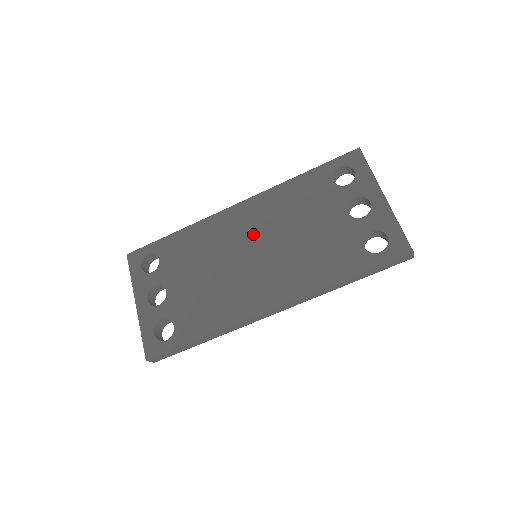
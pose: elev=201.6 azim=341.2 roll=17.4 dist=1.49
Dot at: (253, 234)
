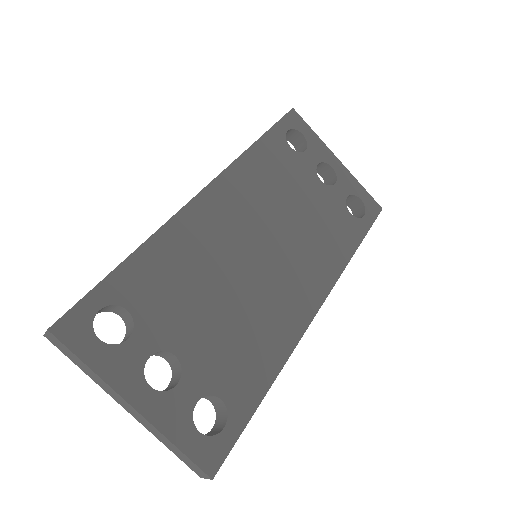
Dot at: (247, 228)
